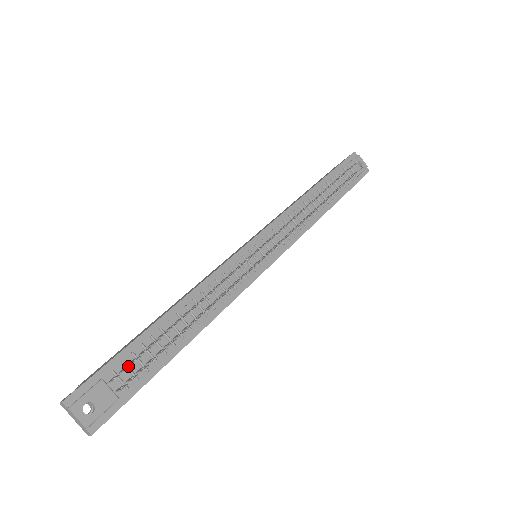
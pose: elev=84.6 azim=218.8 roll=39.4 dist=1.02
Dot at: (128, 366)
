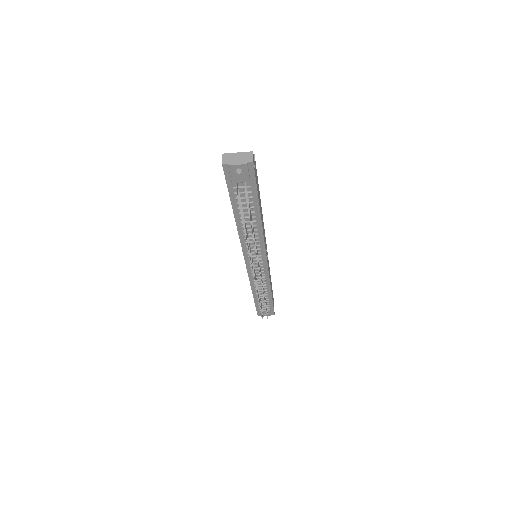
Dot at: (262, 316)
